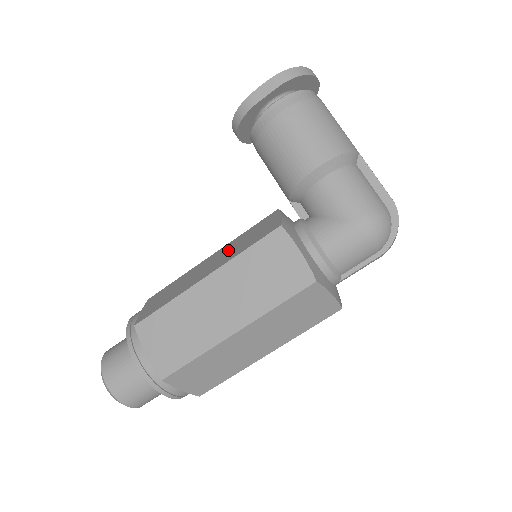
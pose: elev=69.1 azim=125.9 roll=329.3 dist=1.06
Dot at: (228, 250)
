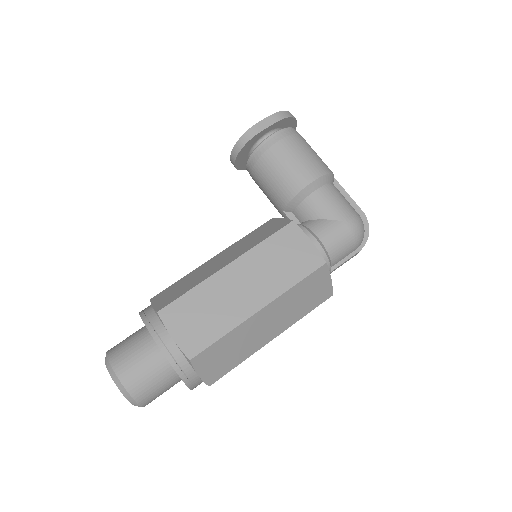
Dot at: (237, 247)
